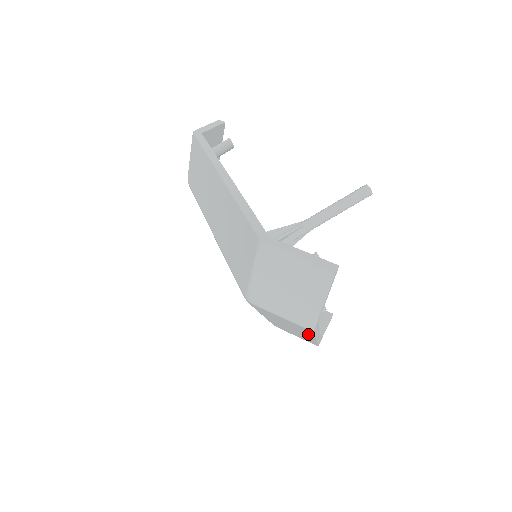
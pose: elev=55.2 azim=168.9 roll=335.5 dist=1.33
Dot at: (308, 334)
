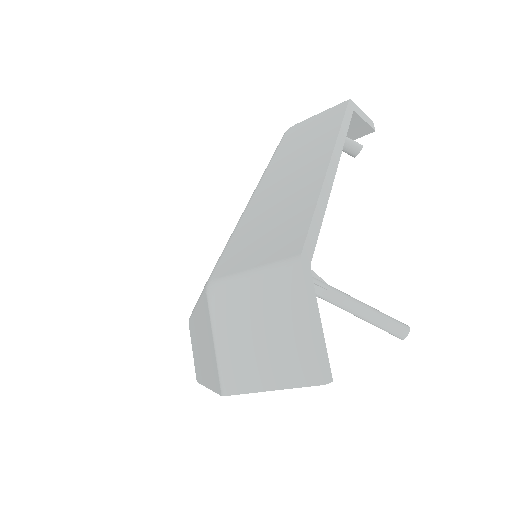
Dot at: (210, 379)
